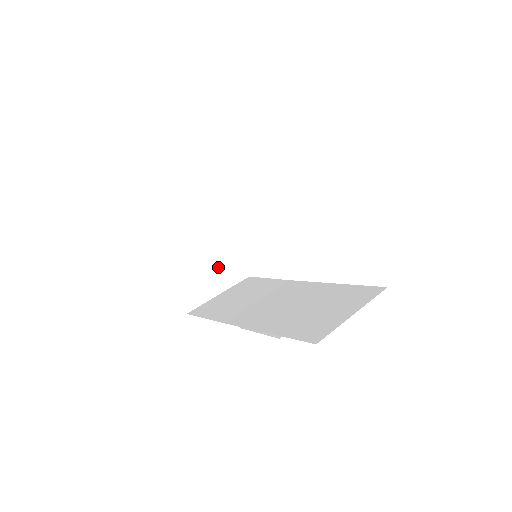
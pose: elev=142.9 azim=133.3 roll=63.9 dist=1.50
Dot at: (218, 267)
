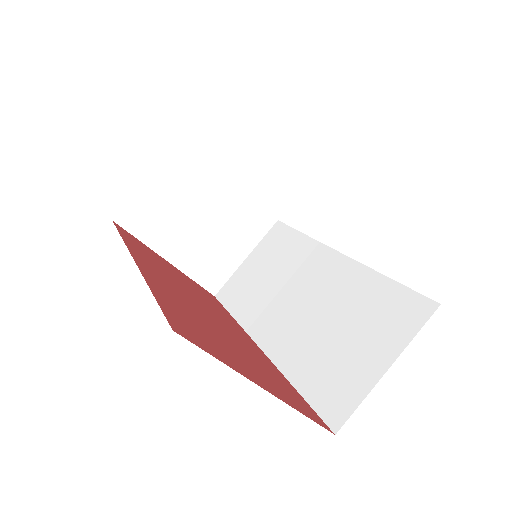
Dot at: (233, 230)
